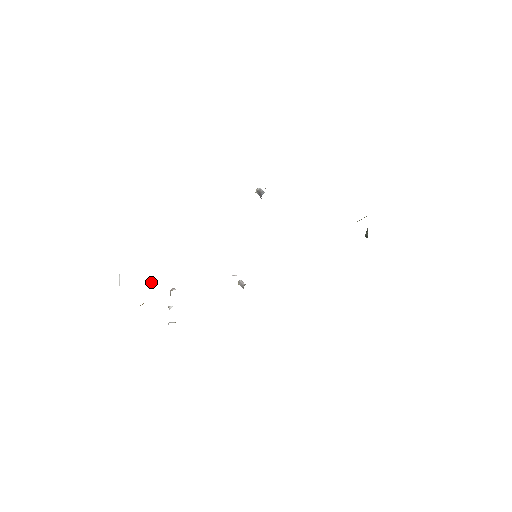
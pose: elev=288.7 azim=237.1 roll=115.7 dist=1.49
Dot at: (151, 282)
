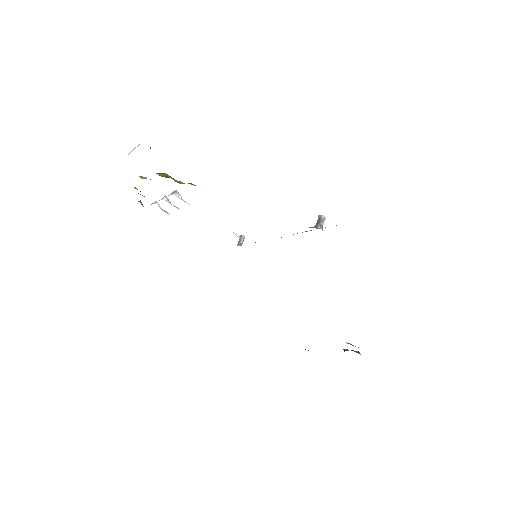
Dot at: (163, 173)
